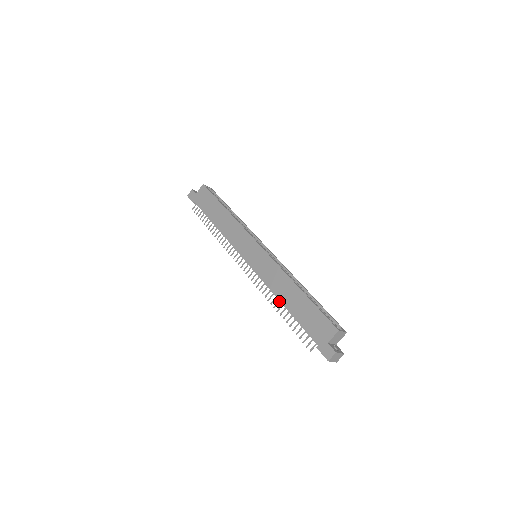
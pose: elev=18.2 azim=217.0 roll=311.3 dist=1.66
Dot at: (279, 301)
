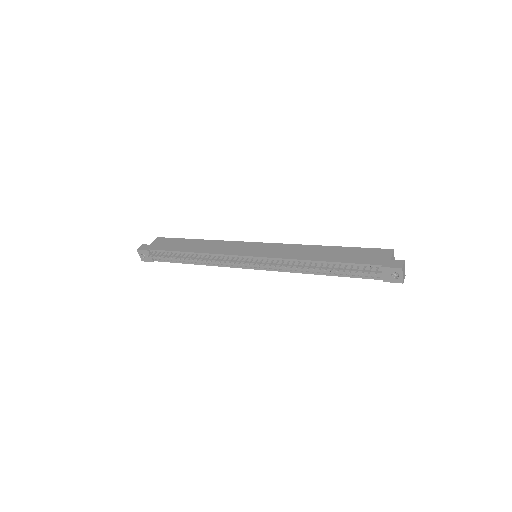
Dot at: (311, 263)
